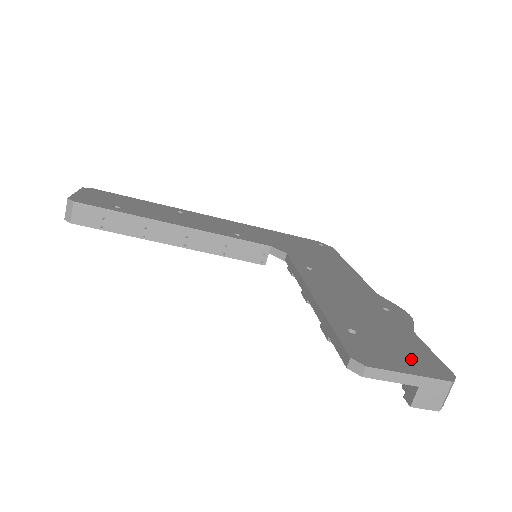
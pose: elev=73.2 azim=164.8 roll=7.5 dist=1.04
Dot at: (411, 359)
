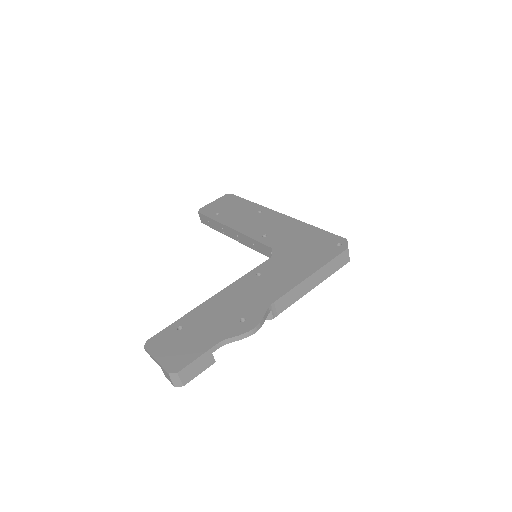
Dot at: (175, 354)
